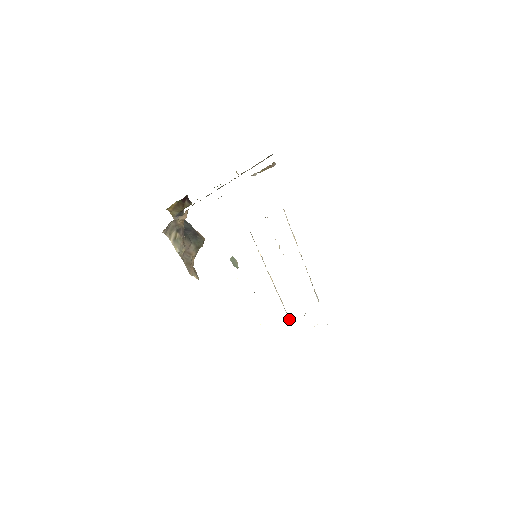
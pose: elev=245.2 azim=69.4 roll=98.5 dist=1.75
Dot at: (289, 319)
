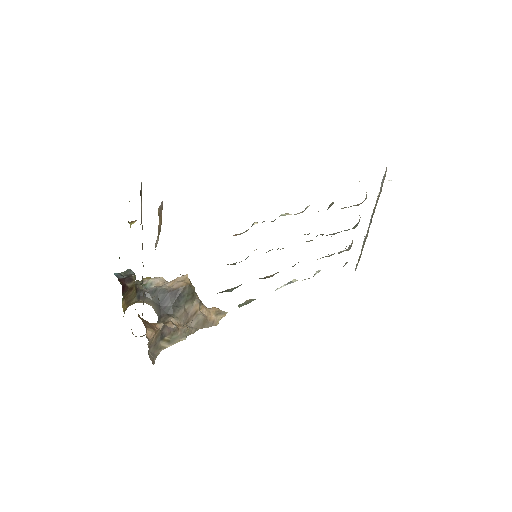
Dot at: occluded
